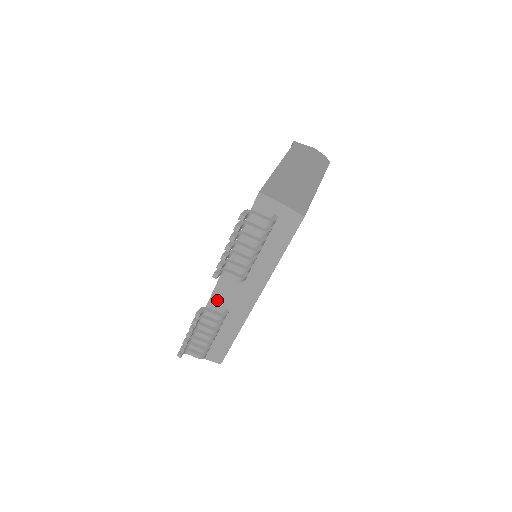
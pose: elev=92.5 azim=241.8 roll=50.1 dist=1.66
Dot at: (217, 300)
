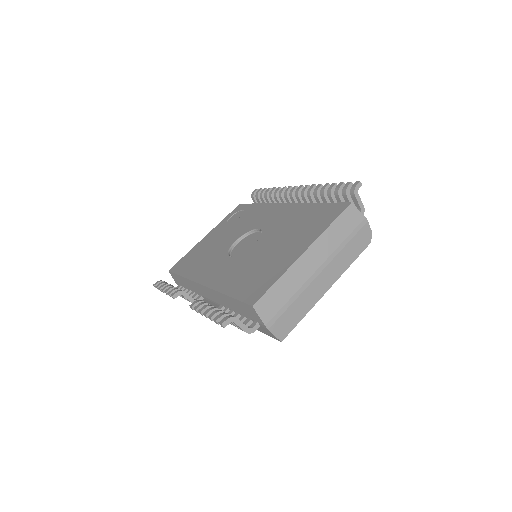
Dot at: (197, 287)
